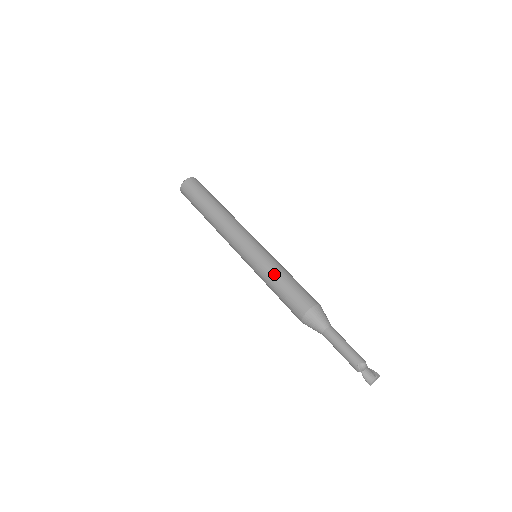
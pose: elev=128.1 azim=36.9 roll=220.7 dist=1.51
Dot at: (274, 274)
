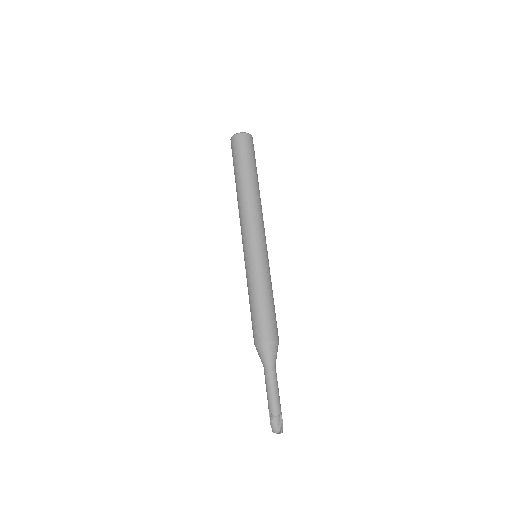
Dot at: (250, 290)
